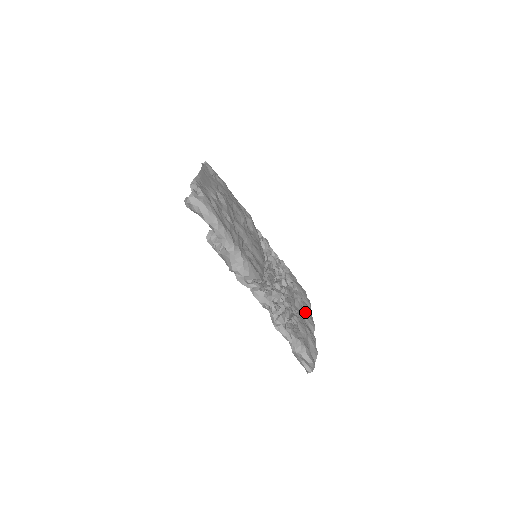
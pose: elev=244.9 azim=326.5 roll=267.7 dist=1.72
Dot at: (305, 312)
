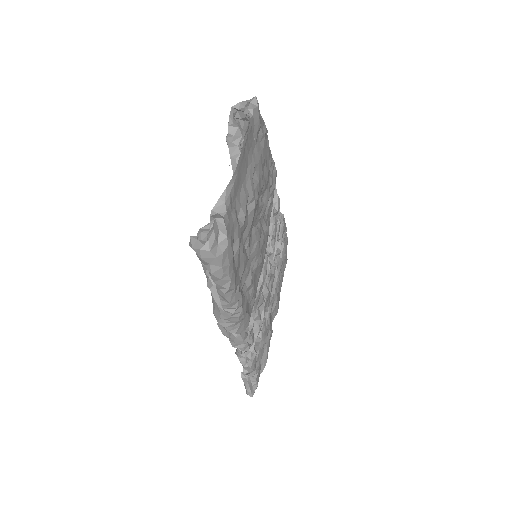
Dot at: (276, 296)
